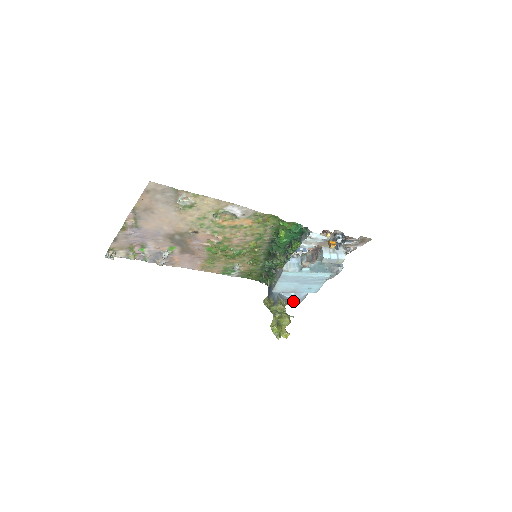
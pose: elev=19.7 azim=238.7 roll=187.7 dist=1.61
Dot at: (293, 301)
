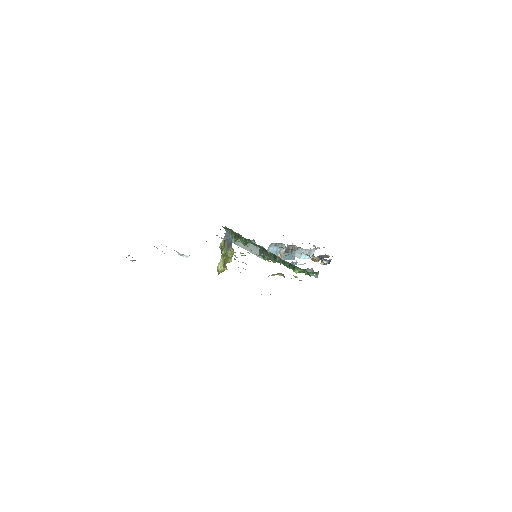
Dot at: occluded
